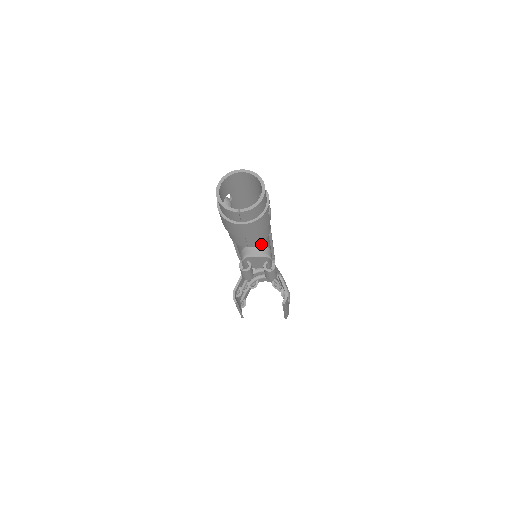
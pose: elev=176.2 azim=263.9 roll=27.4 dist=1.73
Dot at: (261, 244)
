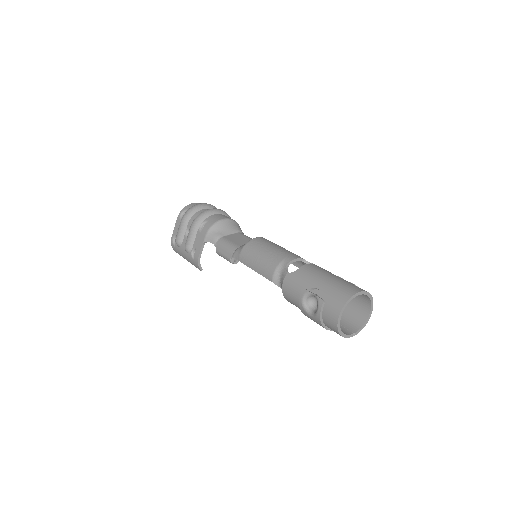
Dot at: occluded
